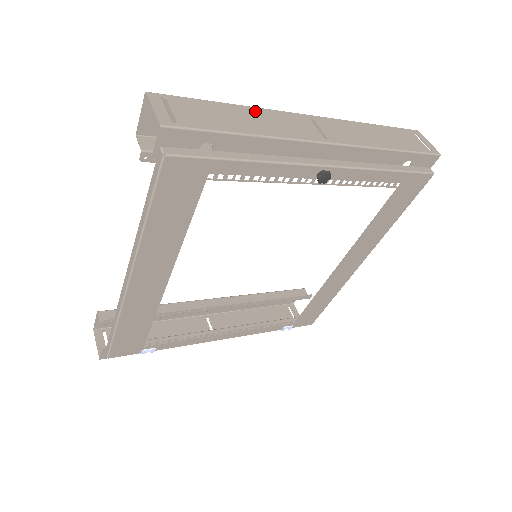
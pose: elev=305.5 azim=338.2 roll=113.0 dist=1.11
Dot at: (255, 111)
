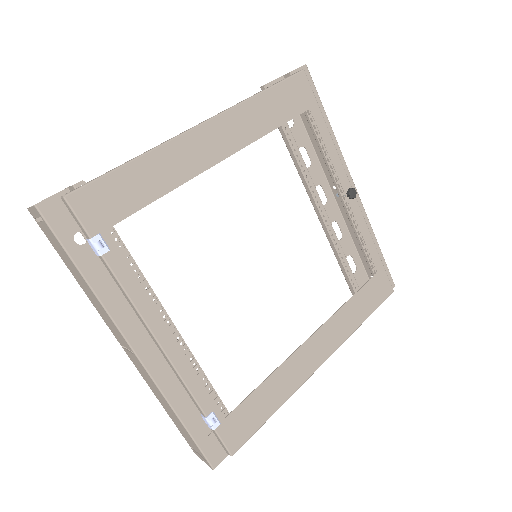
Dot at: (317, 145)
